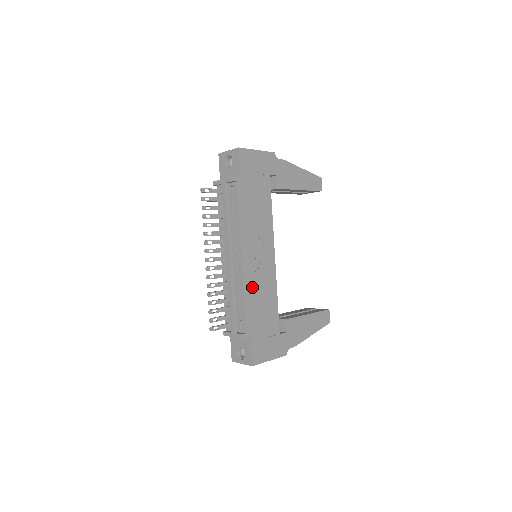
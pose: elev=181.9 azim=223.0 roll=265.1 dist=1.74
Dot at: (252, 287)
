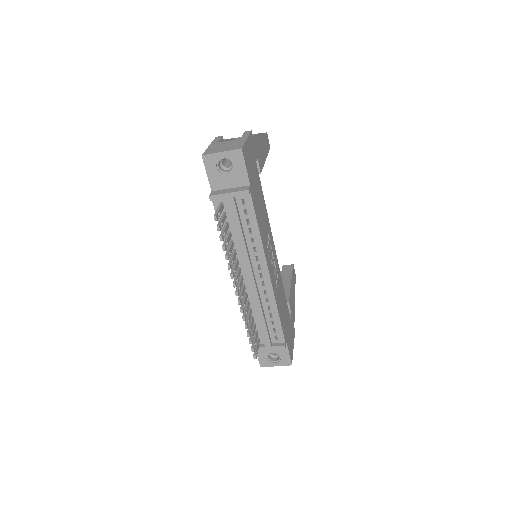
Dot at: (277, 296)
